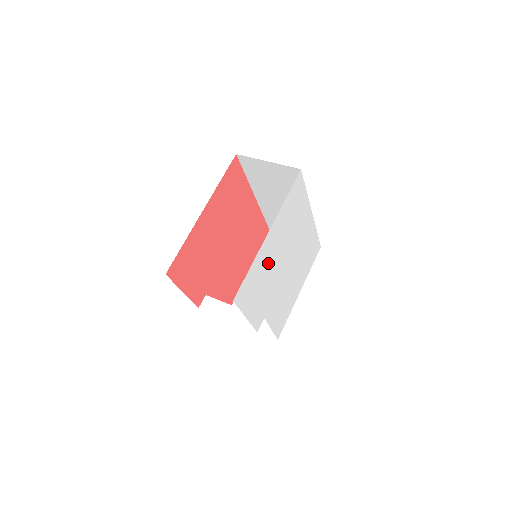
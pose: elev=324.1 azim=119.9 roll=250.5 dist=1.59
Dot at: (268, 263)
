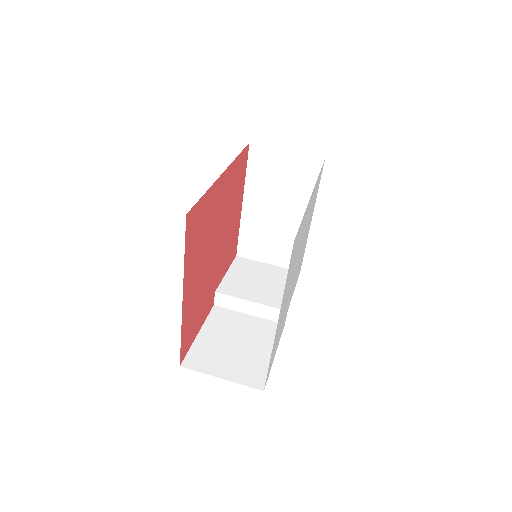
Dot at: (282, 316)
